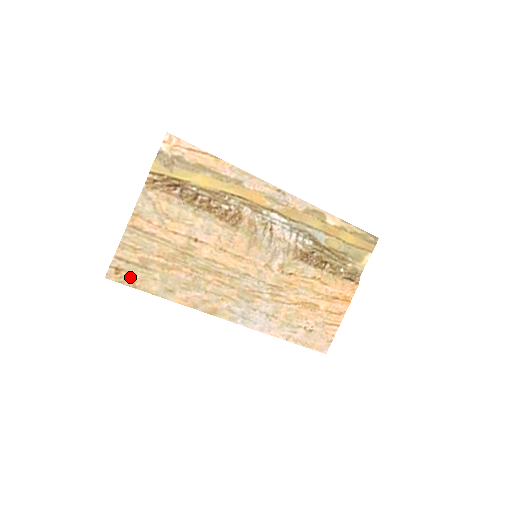
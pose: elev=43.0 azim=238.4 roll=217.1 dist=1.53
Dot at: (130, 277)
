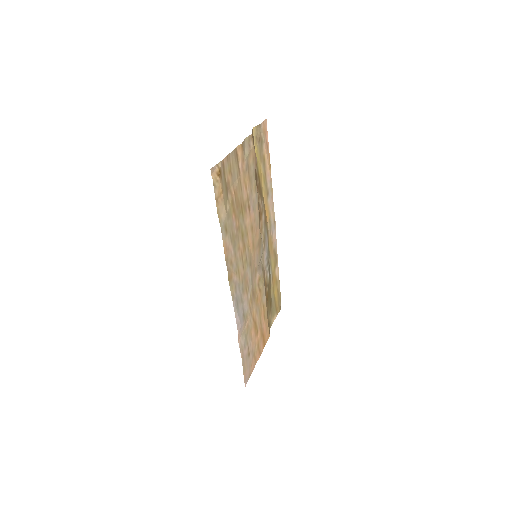
Dot at: (220, 188)
